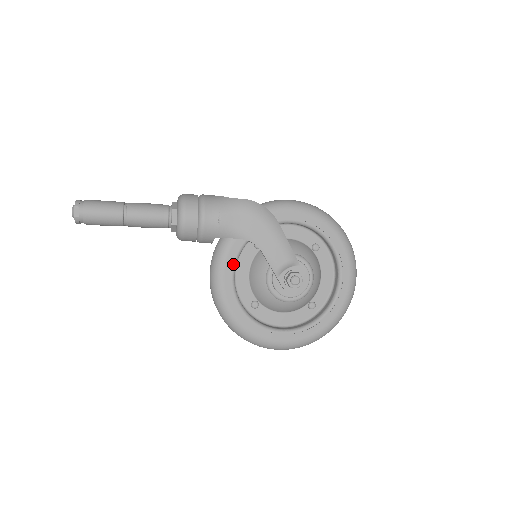
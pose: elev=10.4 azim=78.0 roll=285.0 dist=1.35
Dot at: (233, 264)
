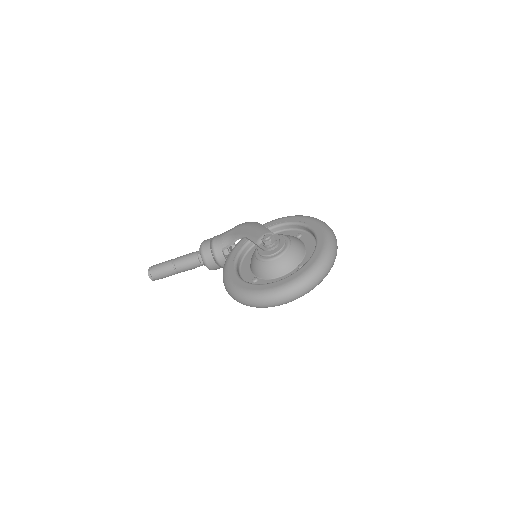
Dot at: (235, 259)
